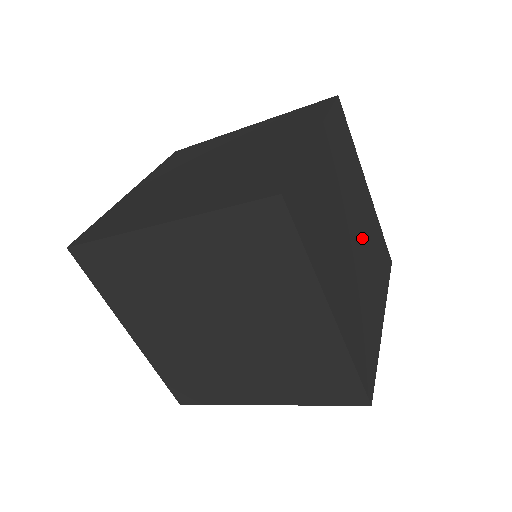
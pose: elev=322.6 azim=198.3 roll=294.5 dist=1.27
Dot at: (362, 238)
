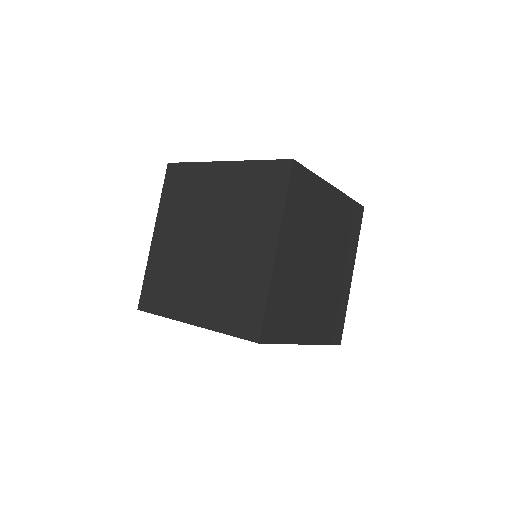
Dot at: (326, 279)
